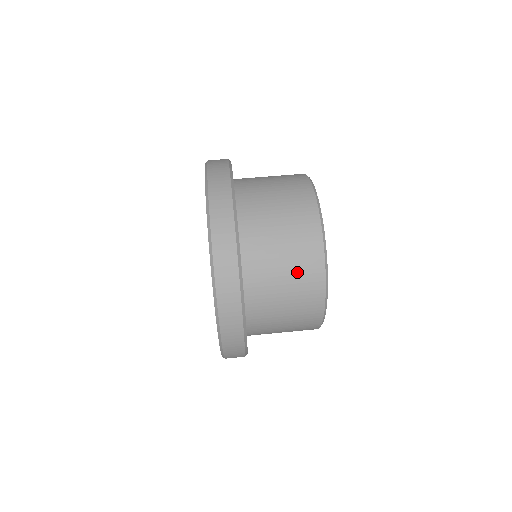
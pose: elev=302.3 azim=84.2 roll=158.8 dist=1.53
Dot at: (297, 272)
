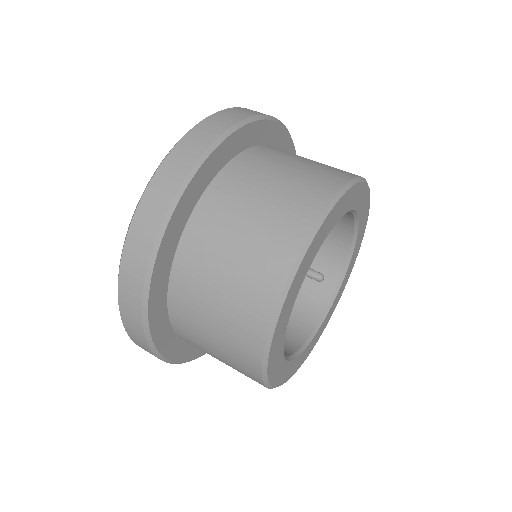
Dot at: (273, 215)
